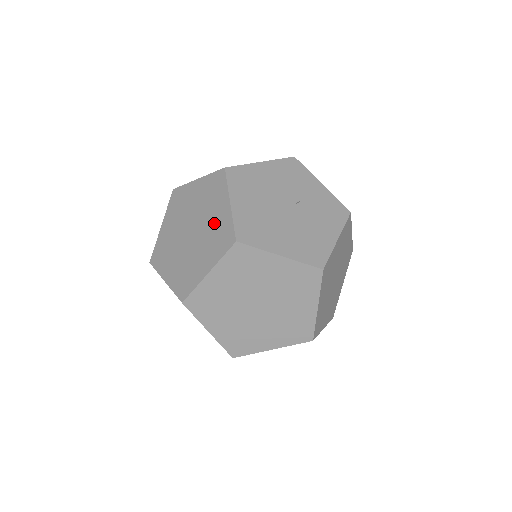
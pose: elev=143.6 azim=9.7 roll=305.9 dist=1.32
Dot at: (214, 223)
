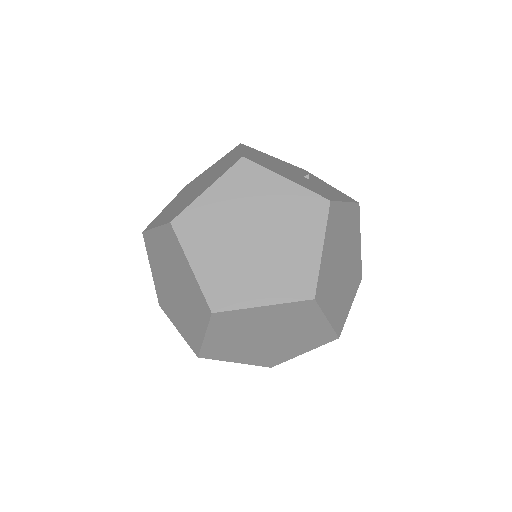
Dot at: (222, 166)
